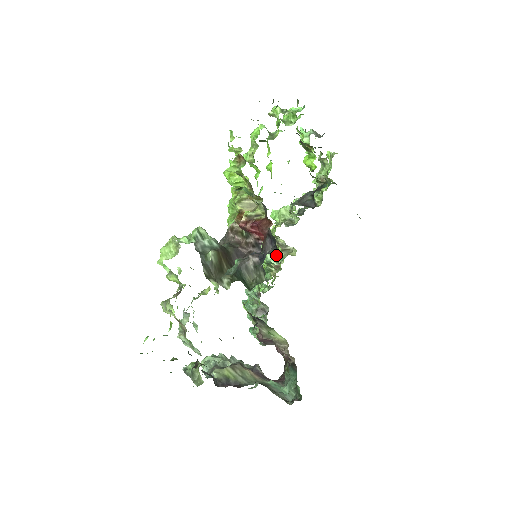
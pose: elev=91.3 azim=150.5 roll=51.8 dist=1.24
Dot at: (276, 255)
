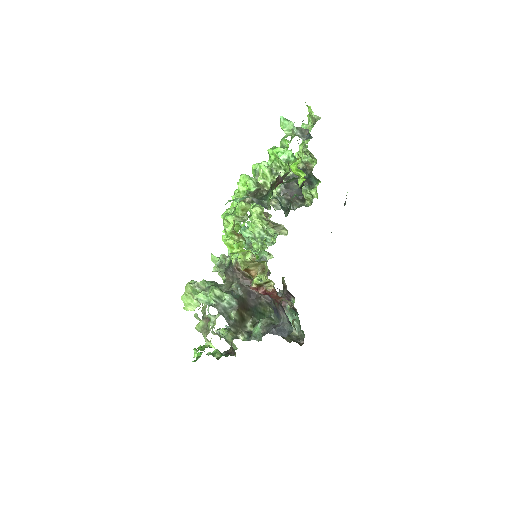
Dot at: (268, 230)
